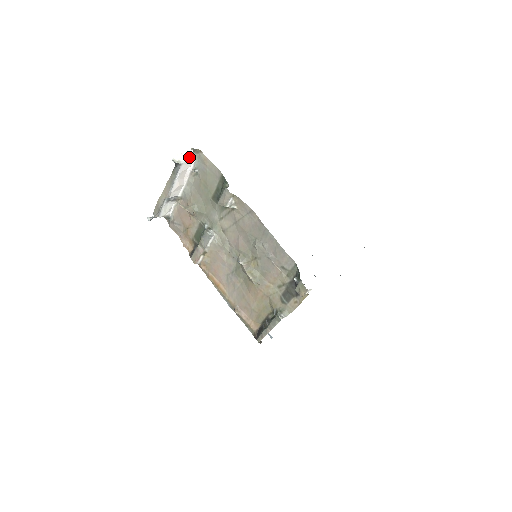
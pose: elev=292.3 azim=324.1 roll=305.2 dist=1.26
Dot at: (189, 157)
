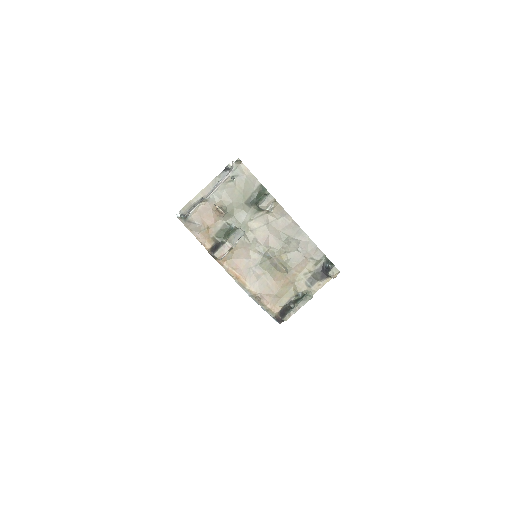
Dot at: occluded
